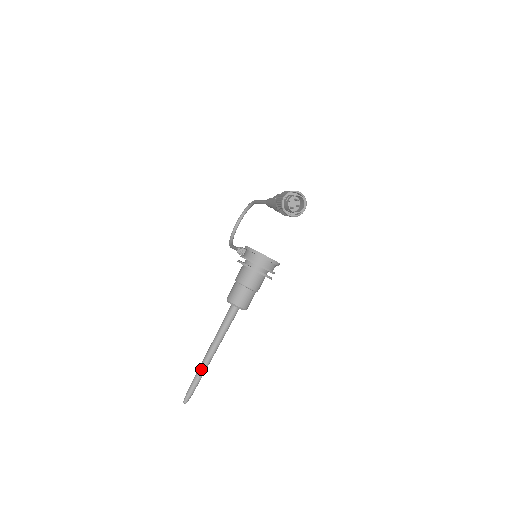
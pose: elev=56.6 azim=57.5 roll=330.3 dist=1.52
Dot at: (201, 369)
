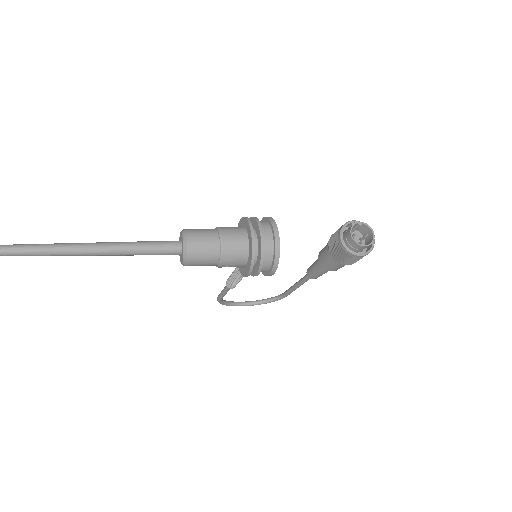
Dot at: (56, 244)
